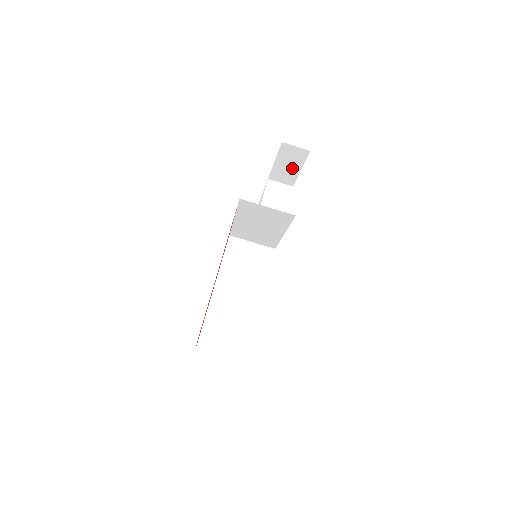
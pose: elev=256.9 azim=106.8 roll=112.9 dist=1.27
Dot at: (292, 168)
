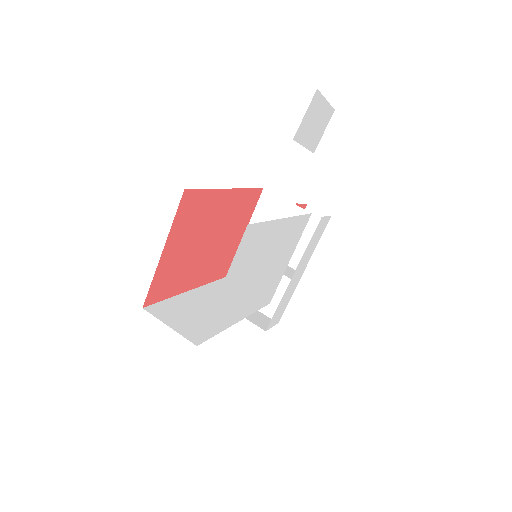
Dot at: (308, 243)
